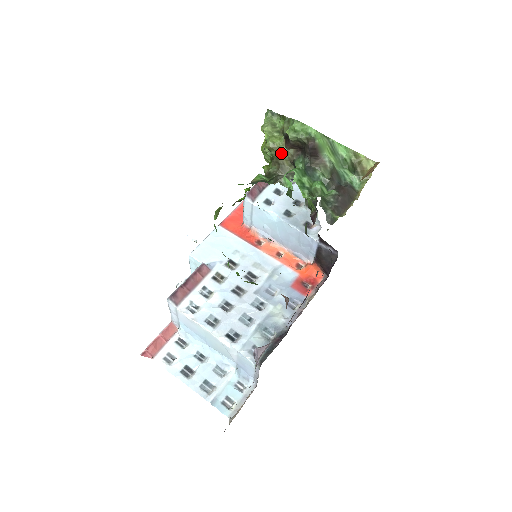
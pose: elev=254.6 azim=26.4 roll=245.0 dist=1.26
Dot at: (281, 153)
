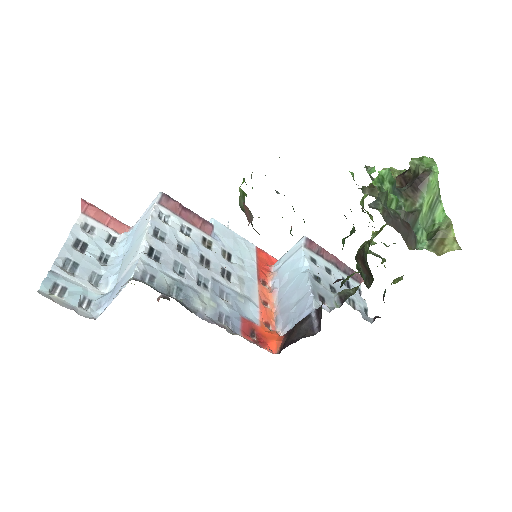
Dot at: occluded
